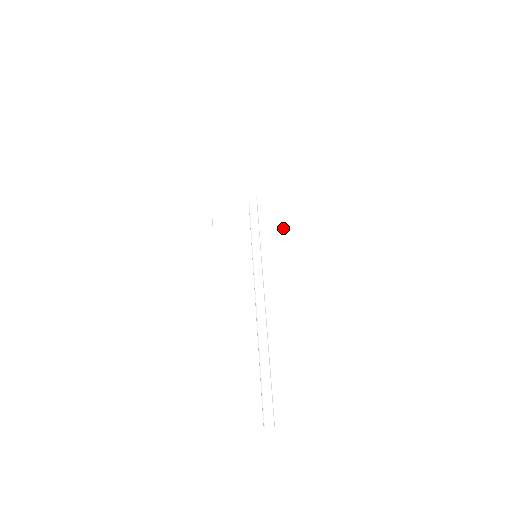
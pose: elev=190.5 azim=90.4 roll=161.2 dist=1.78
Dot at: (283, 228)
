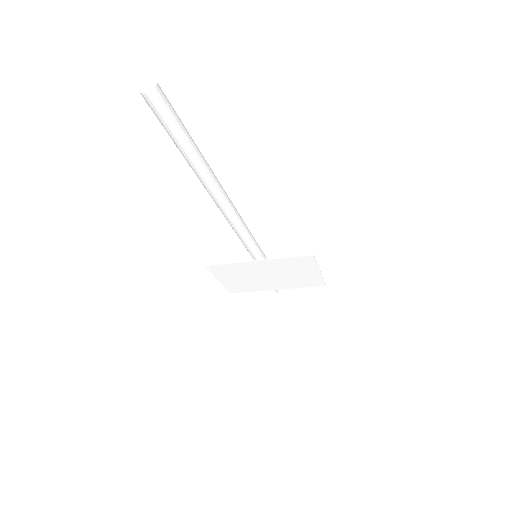
Dot at: (309, 275)
